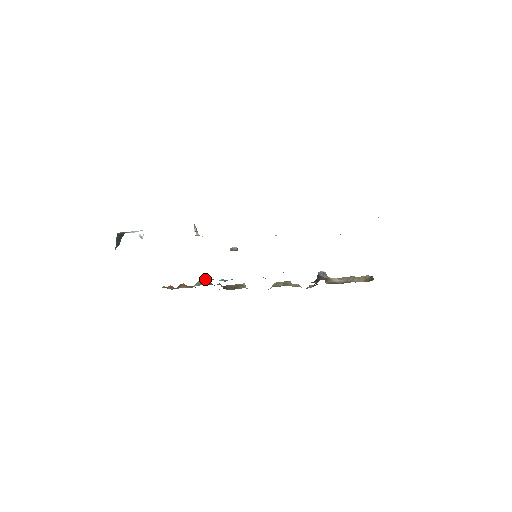
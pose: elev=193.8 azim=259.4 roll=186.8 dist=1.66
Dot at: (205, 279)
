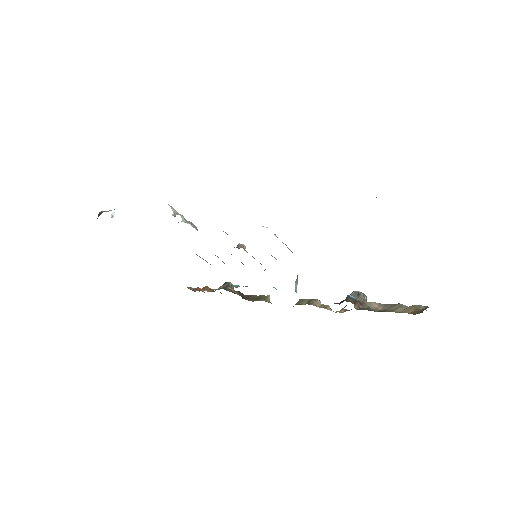
Dot at: occluded
